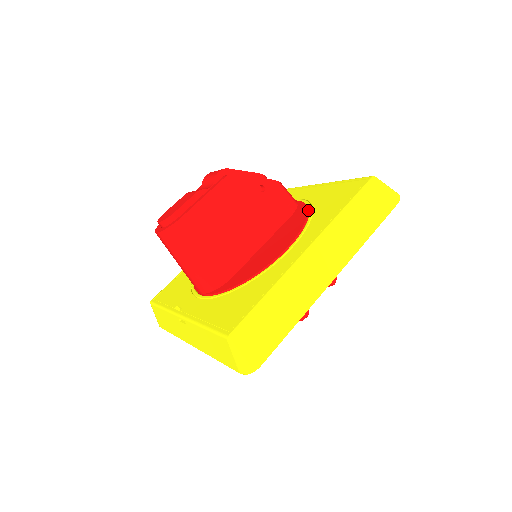
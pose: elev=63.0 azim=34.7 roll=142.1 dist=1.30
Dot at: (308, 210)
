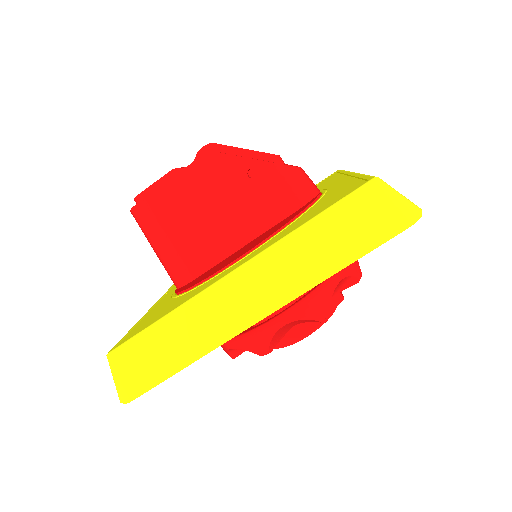
Dot at: (303, 211)
